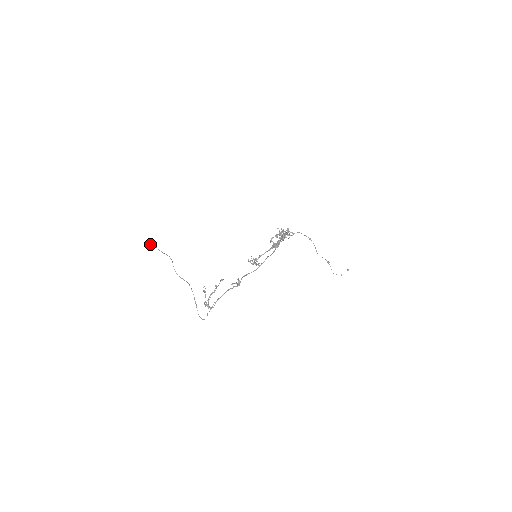
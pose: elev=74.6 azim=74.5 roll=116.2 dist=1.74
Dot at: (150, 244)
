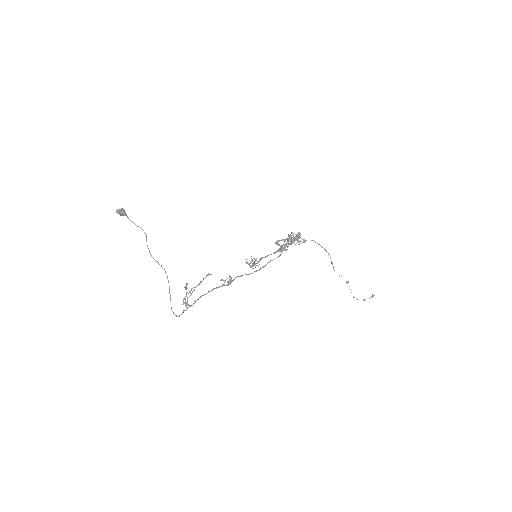
Dot at: (122, 213)
